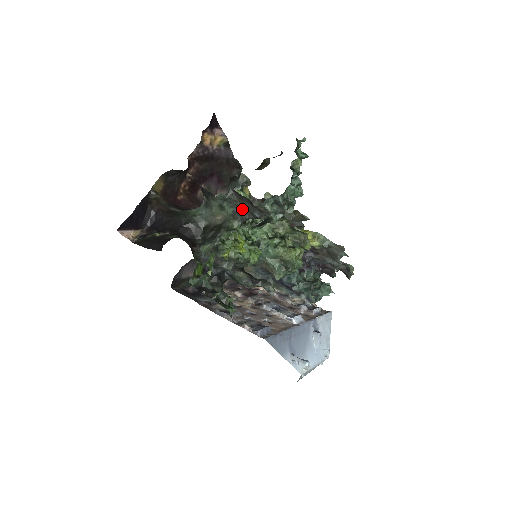
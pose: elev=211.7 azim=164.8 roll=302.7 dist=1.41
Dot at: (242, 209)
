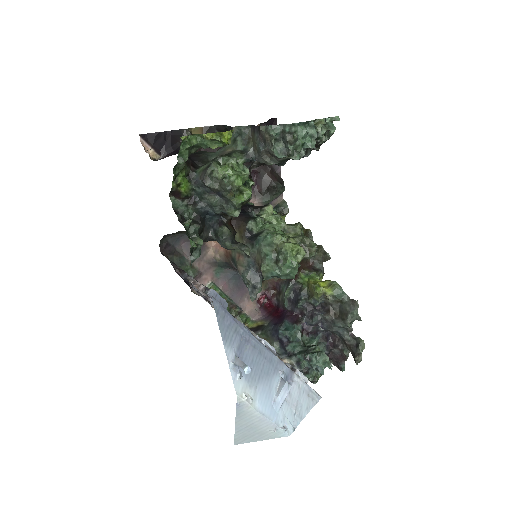
Dot at: (252, 146)
